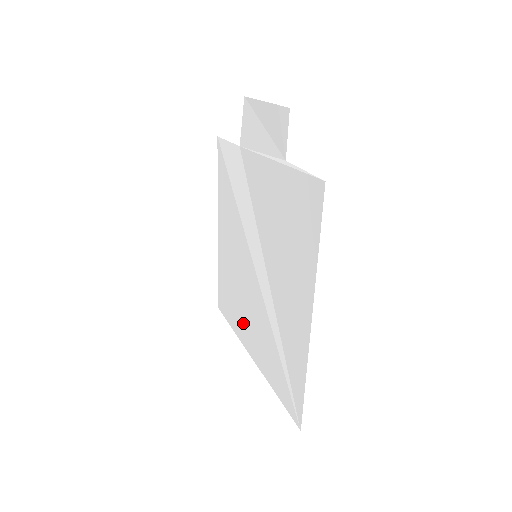
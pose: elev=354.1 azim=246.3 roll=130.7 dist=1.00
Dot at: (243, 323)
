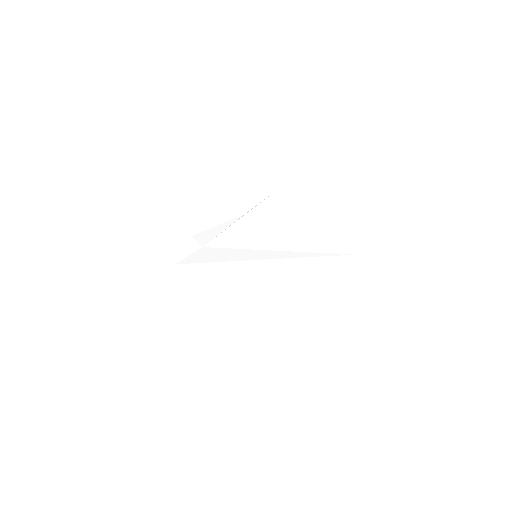
Dot at: (276, 297)
